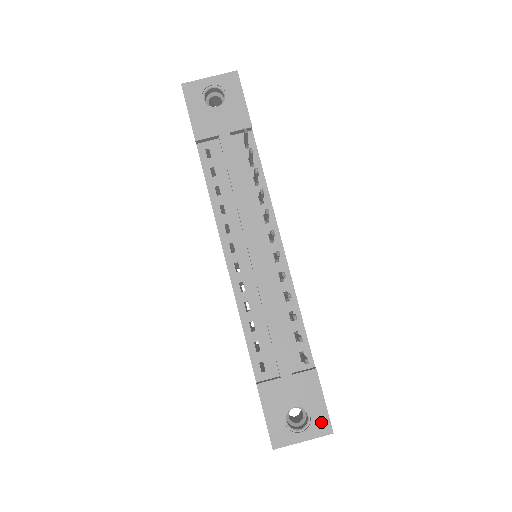
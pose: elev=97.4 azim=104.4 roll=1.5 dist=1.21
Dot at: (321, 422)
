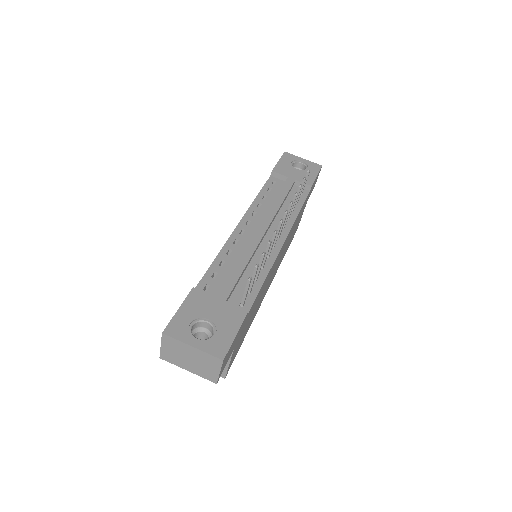
Dot at: (220, 345)
